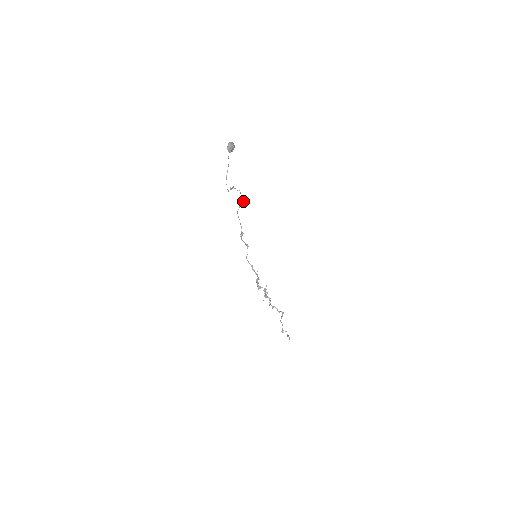
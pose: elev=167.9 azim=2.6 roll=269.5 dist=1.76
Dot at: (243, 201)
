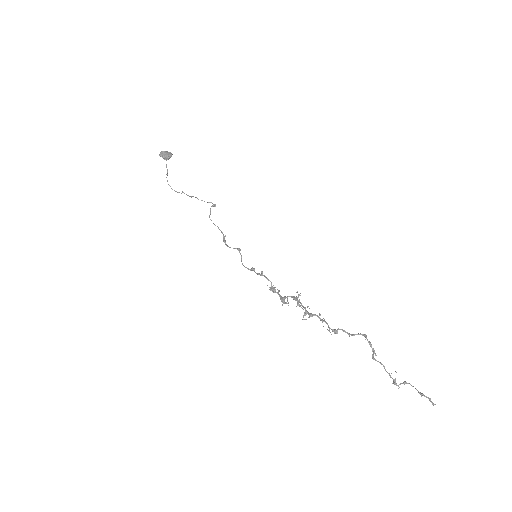
Dot at: occluded
